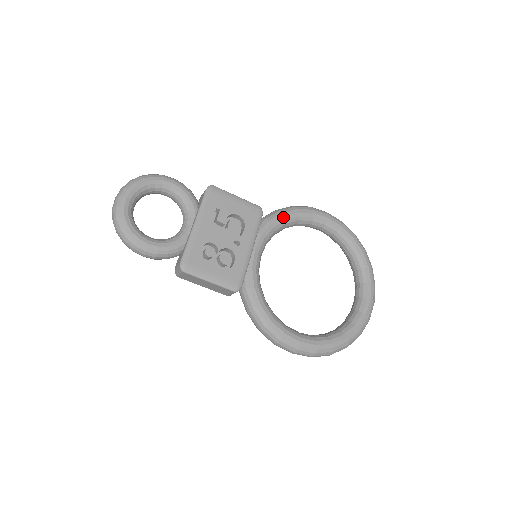
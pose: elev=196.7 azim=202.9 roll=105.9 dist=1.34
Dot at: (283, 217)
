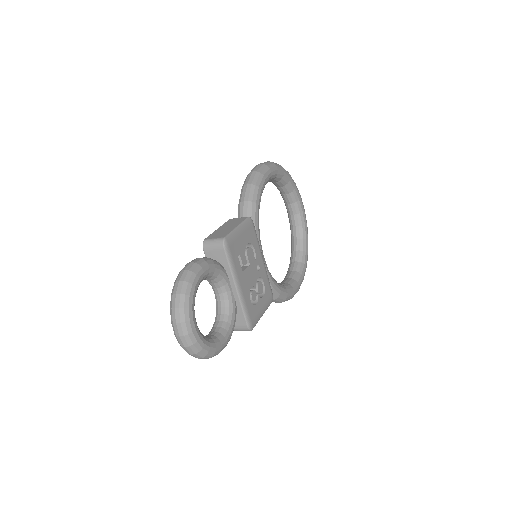
Dot at: (258, 207)
